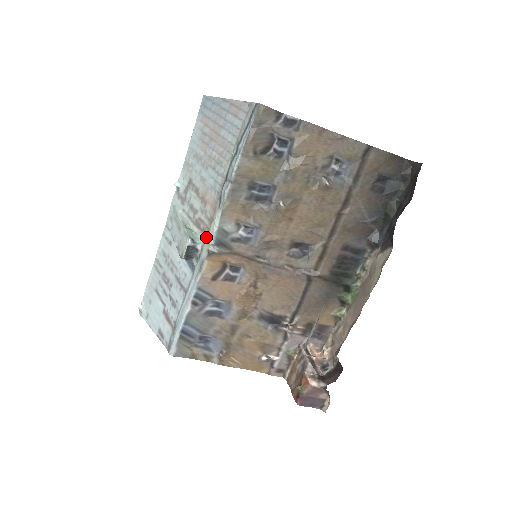
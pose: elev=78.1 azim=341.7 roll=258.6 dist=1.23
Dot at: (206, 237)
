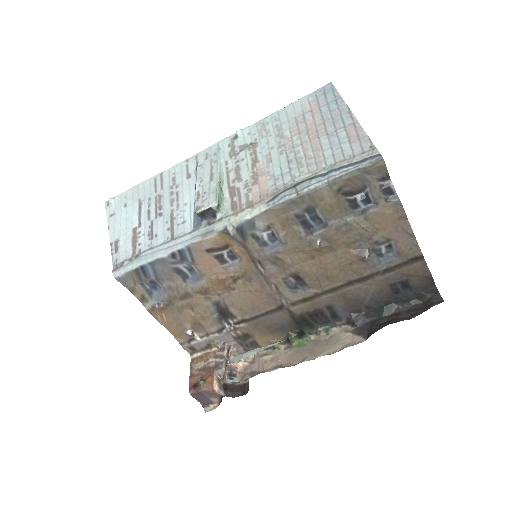
Dot at: (233, 214)
